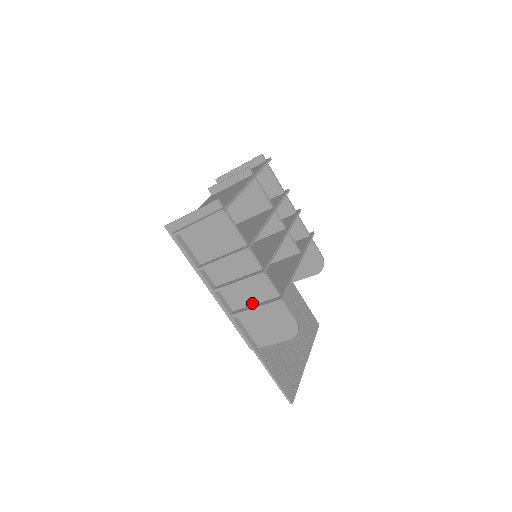
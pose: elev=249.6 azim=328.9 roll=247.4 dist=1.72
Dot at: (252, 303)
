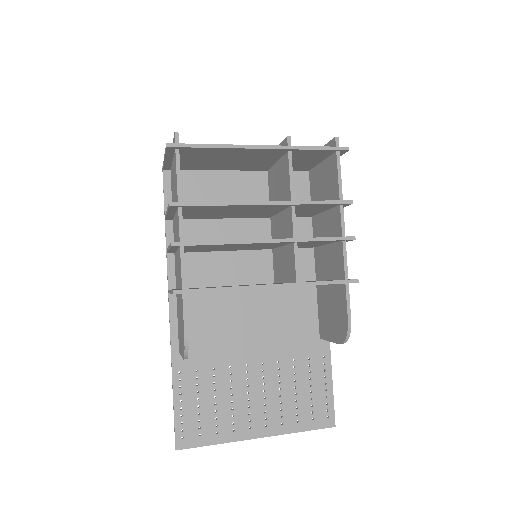
Dot at: (178, 286)
